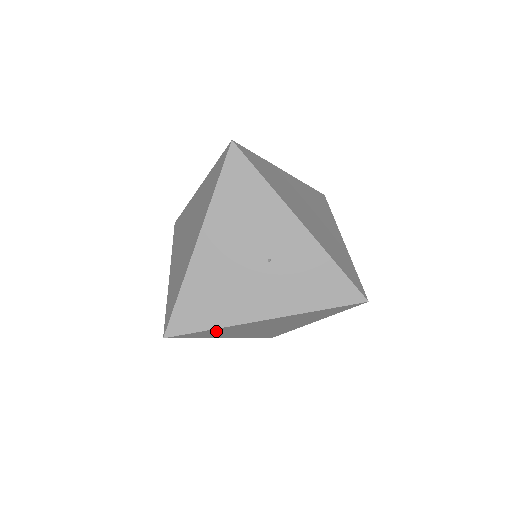
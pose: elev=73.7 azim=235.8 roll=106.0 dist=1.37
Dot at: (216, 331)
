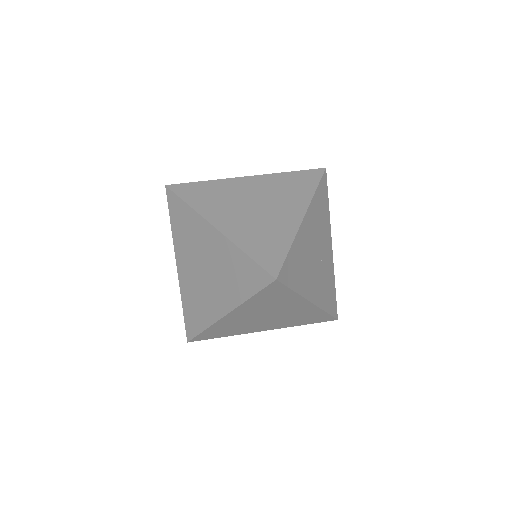
Dot at: (280, 297)
